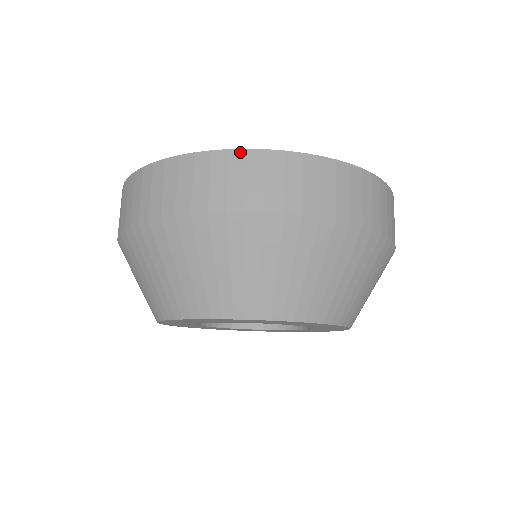
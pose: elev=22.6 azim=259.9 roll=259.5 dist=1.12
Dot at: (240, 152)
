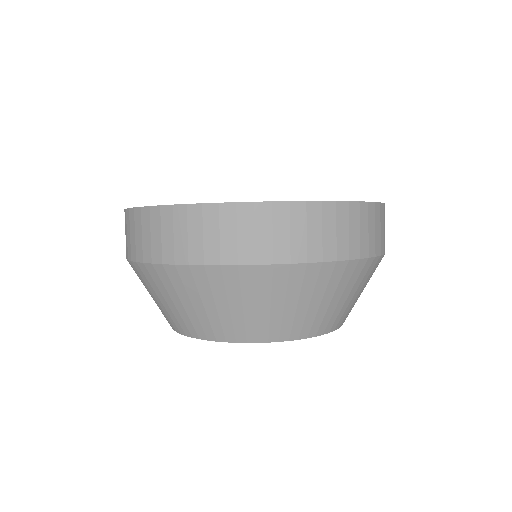
Dot at: (167, 208)
